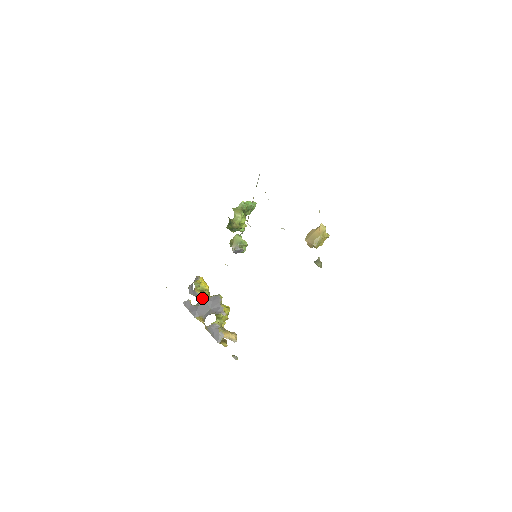
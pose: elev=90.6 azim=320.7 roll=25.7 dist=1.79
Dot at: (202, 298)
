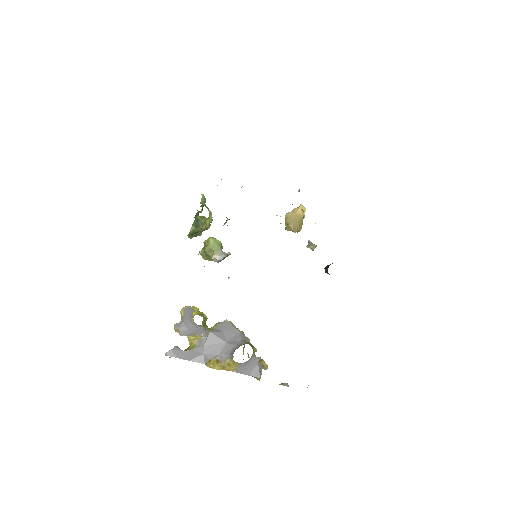
Dot at: (208, 333)
